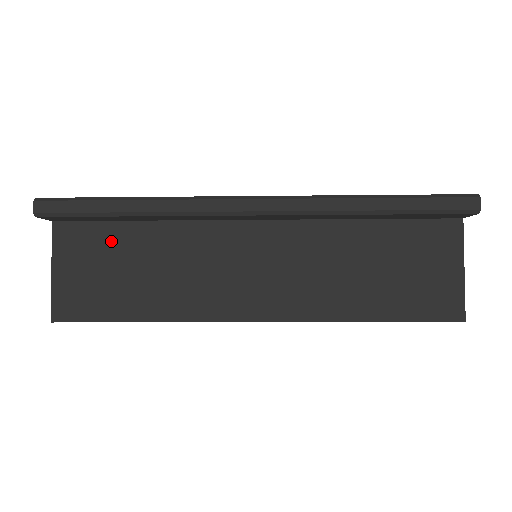
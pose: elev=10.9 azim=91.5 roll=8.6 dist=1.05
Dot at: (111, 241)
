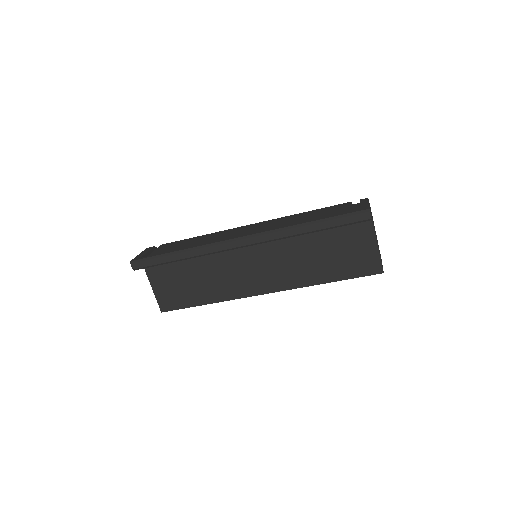
Dot at: (175, 268)
